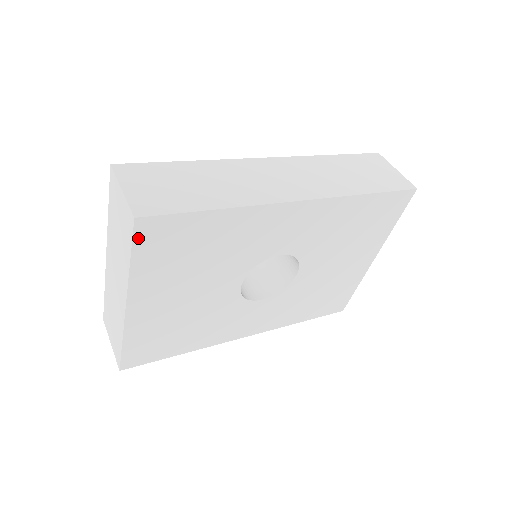
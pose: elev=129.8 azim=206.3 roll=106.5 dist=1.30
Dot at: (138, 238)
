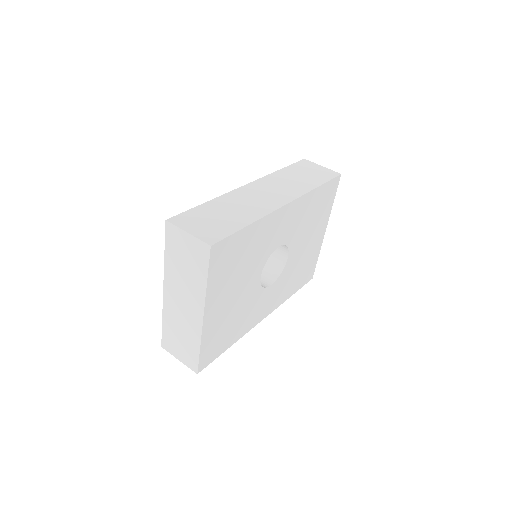
Dot at: (212, 260)
